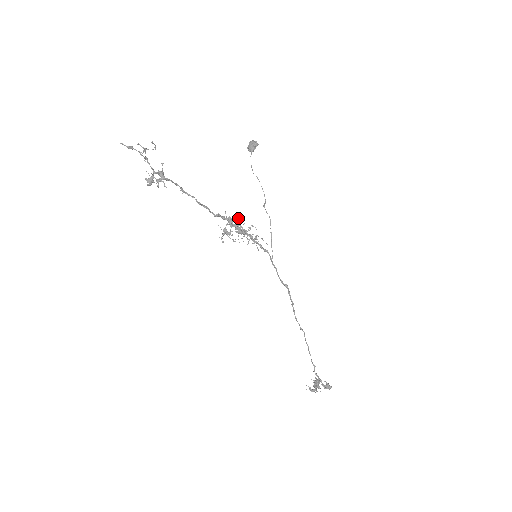
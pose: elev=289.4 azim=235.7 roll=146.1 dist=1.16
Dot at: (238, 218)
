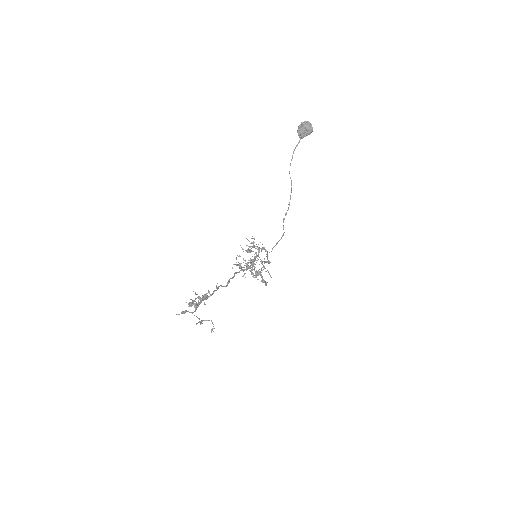
Dot at: occluded
